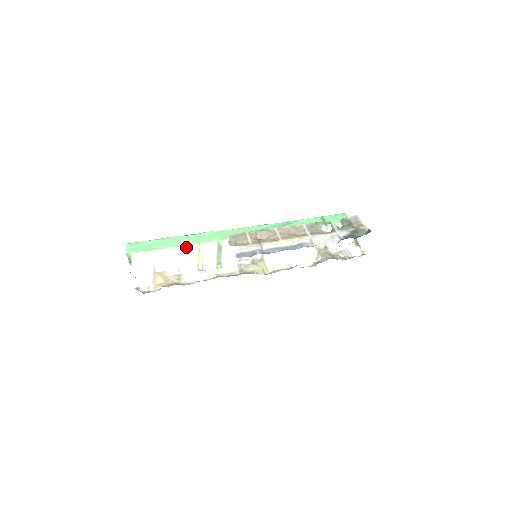
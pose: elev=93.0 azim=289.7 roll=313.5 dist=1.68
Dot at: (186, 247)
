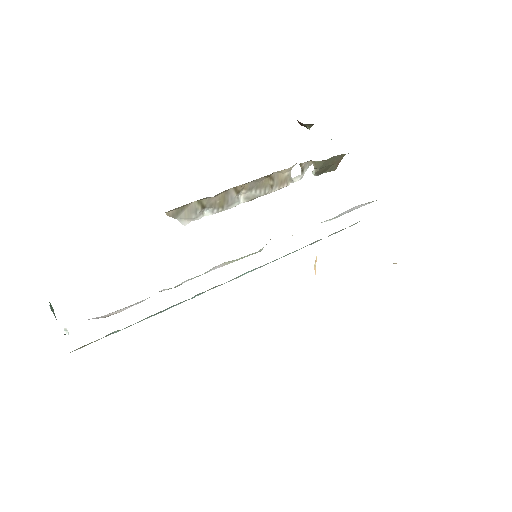
Dot at: occluded
